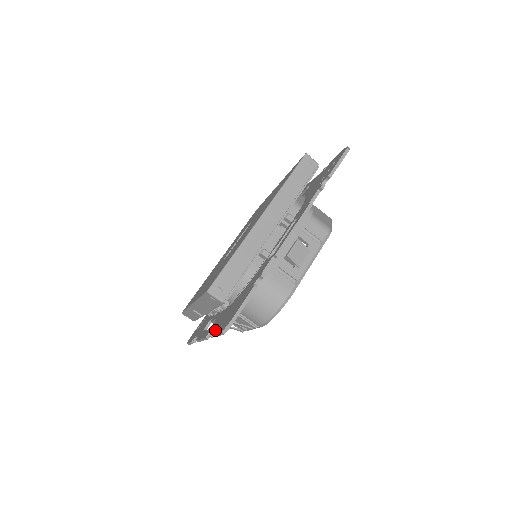
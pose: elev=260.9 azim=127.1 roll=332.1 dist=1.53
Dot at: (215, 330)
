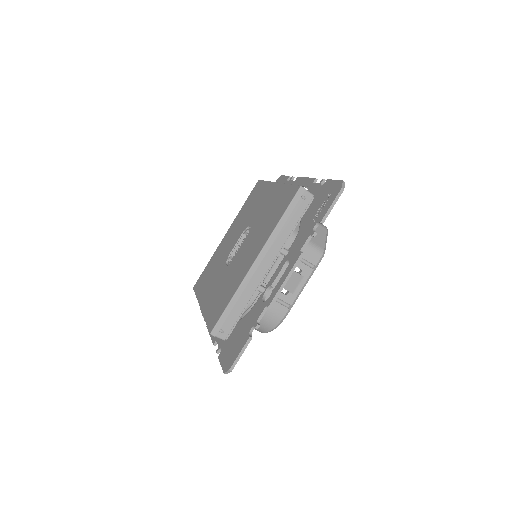
Dot at: (220, 353)
